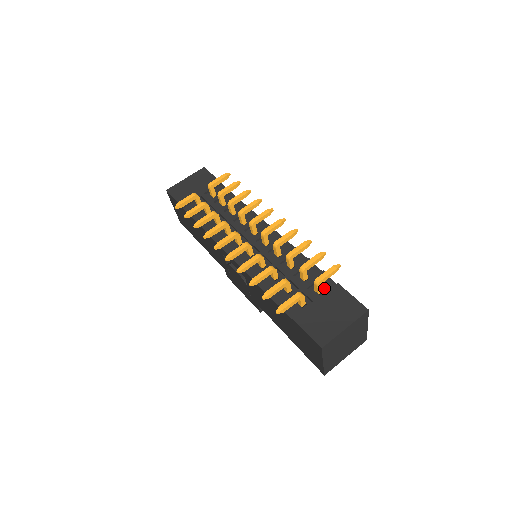
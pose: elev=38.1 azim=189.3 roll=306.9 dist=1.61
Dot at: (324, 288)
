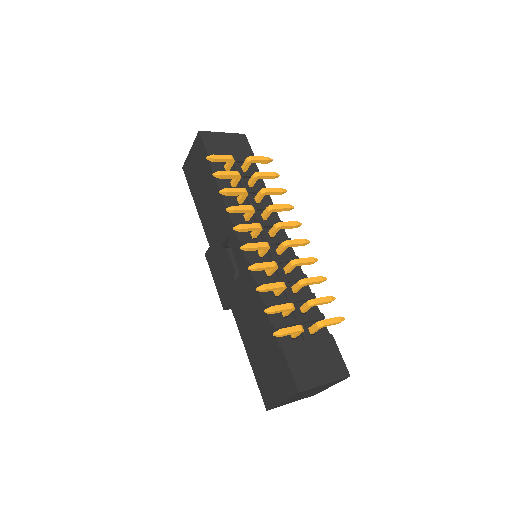
Dot at: (318, 331)
